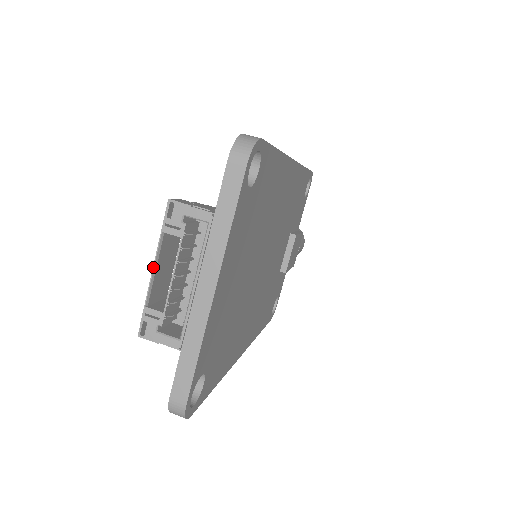
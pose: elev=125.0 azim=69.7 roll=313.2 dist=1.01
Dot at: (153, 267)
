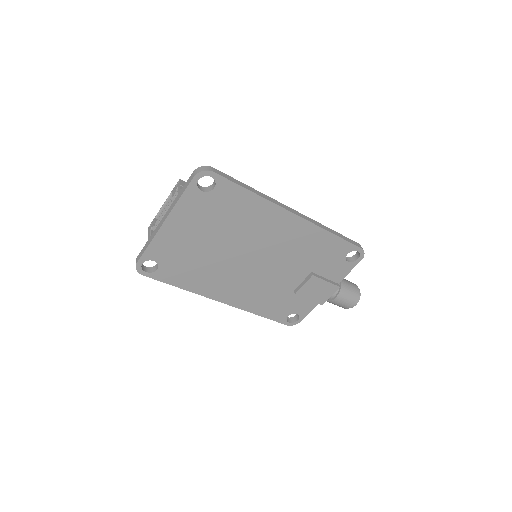
Dot at: (164, 203)
